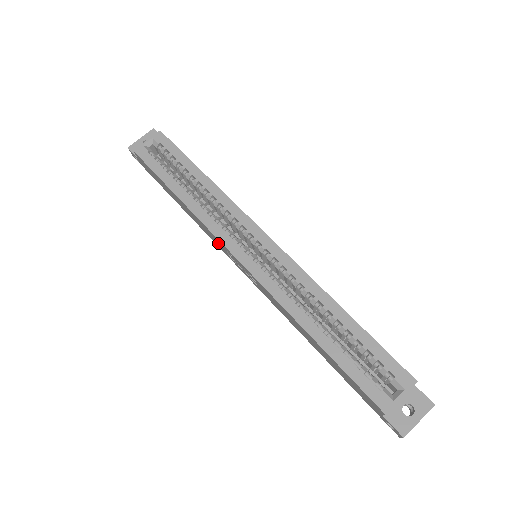
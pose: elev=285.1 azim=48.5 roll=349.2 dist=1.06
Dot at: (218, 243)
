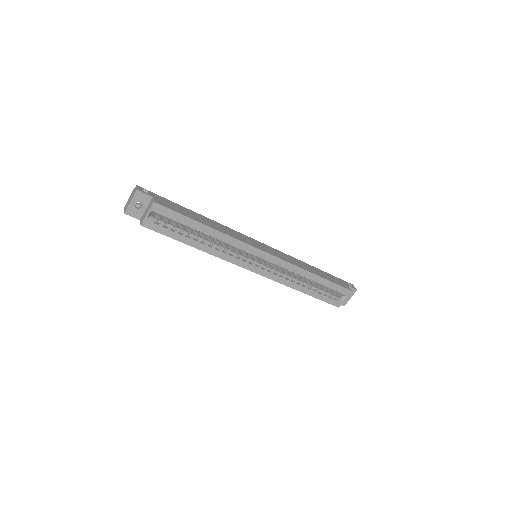
Dot at: occluded
